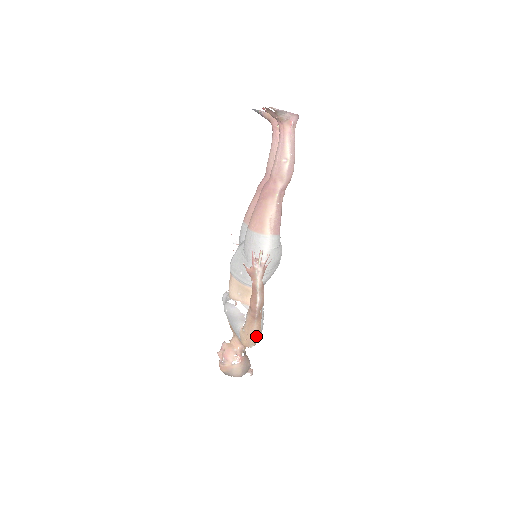
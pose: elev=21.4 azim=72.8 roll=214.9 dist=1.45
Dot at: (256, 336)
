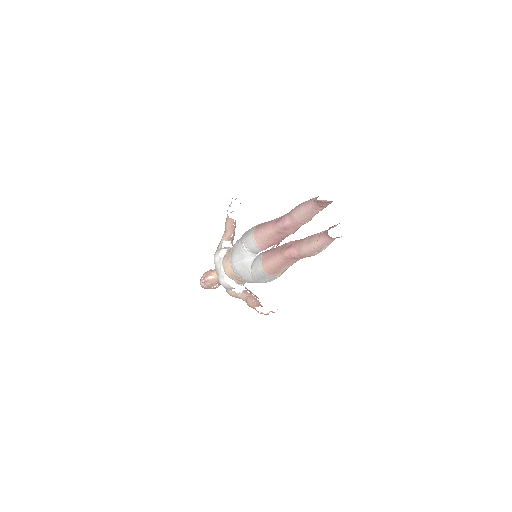
Dot at: occluded
